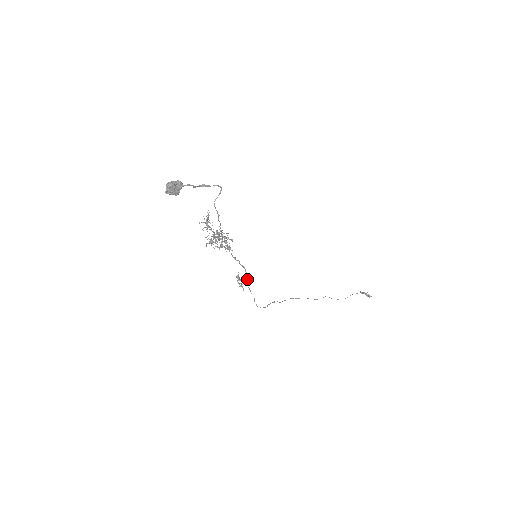
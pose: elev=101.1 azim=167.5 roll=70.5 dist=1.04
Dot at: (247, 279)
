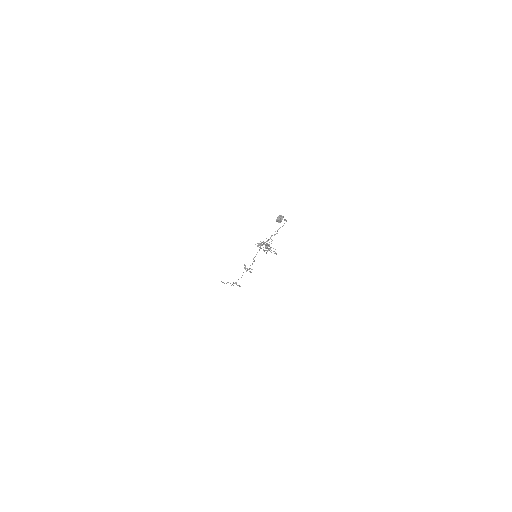
Dot at: occluded
